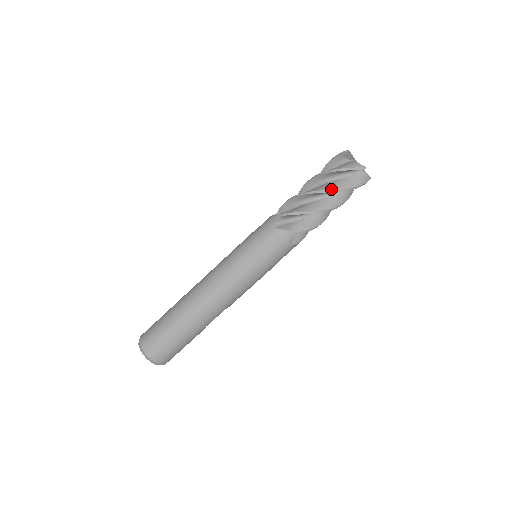
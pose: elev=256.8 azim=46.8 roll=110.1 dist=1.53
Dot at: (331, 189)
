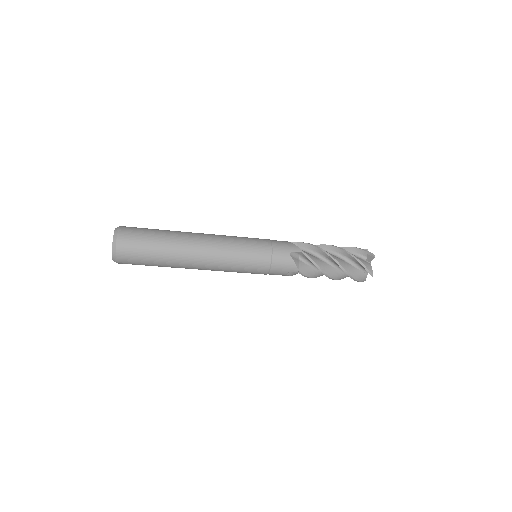
Dot at: (345, 268)
